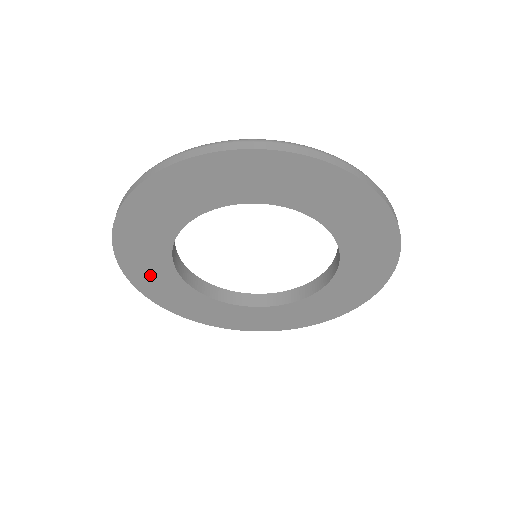
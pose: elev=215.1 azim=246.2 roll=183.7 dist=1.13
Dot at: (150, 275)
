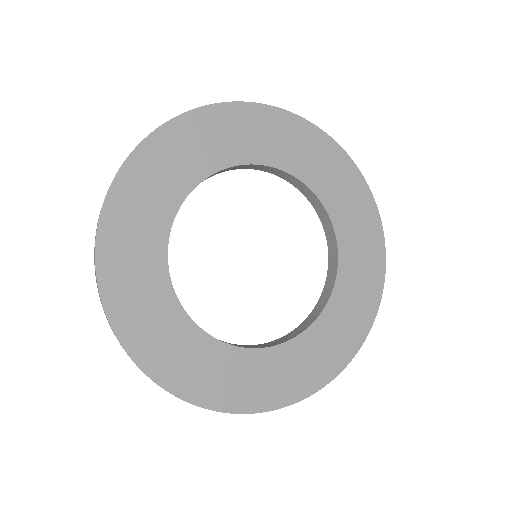
Dot at: (144, 195)
